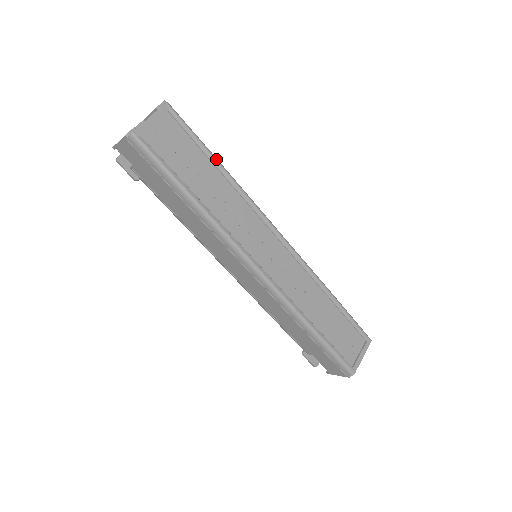
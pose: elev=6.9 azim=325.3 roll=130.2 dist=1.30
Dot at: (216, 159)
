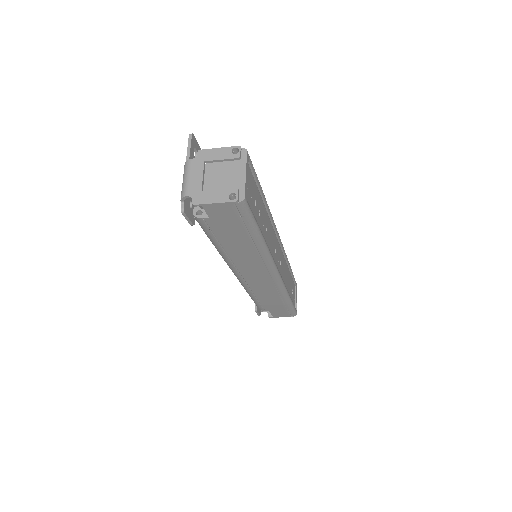
Dot at: occluded
